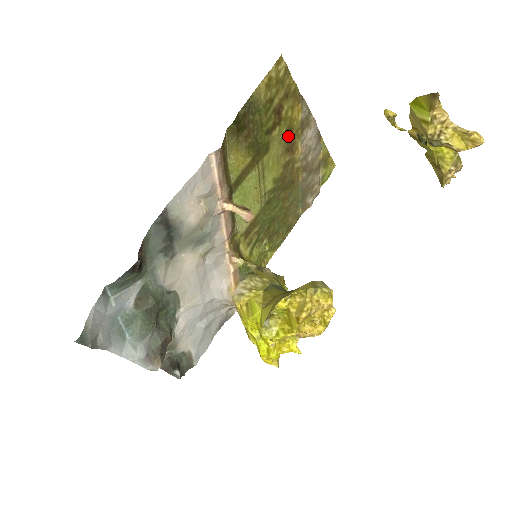
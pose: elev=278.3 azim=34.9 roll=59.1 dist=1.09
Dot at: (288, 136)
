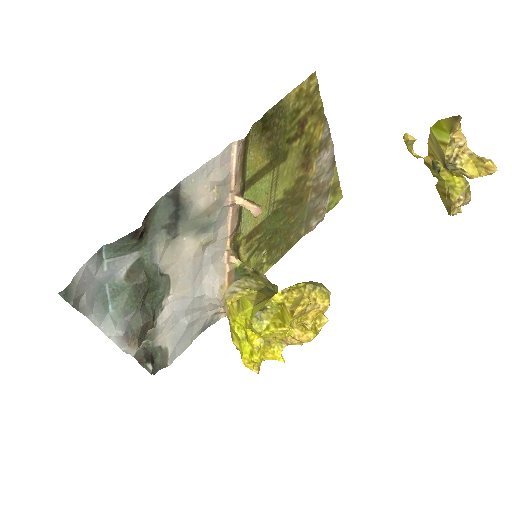
Dot at: (306, 152)
